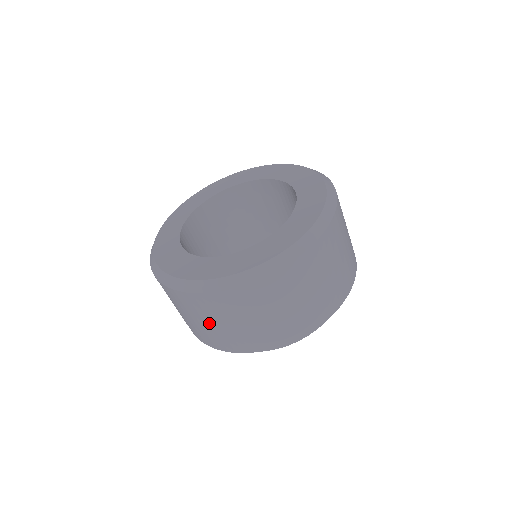
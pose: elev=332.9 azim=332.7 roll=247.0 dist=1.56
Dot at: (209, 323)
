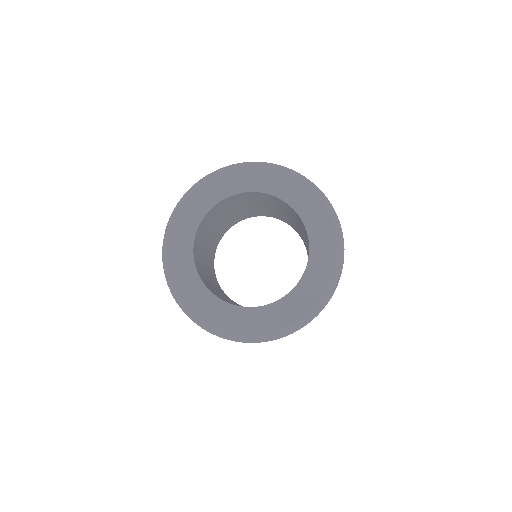
Dot at: occluded
